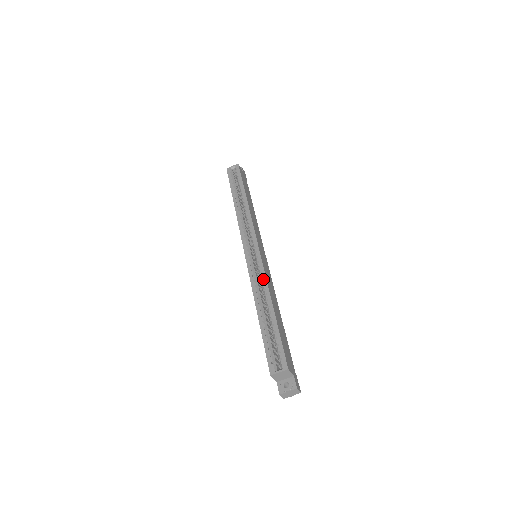
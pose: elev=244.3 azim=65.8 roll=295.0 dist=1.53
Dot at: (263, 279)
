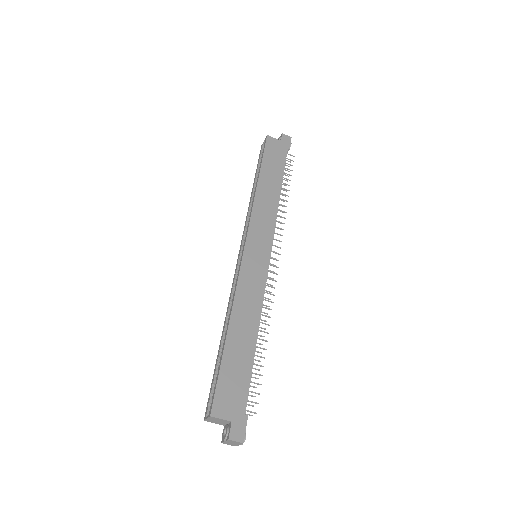
Dot at: (234, 292)
